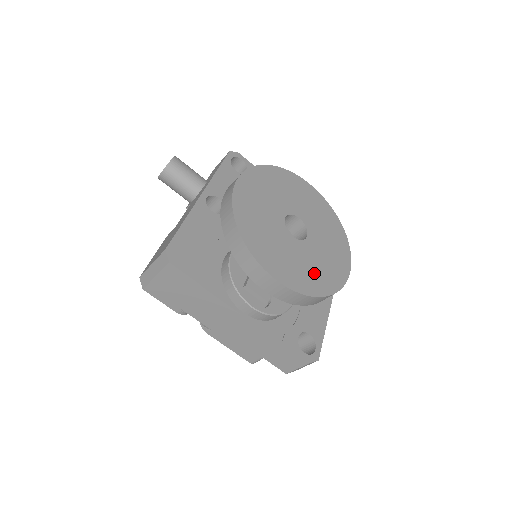
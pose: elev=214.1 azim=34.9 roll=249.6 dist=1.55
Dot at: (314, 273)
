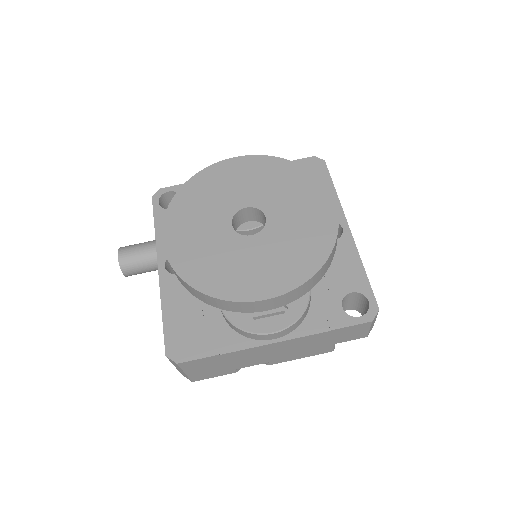
Dot at: (298, 249)
